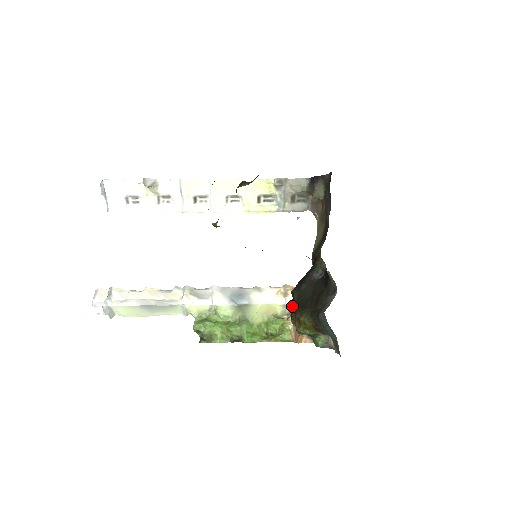
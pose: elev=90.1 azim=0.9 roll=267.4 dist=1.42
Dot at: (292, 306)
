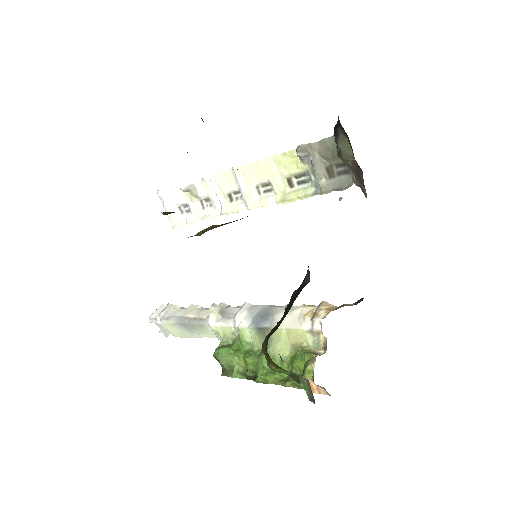
Dot at: occluded
